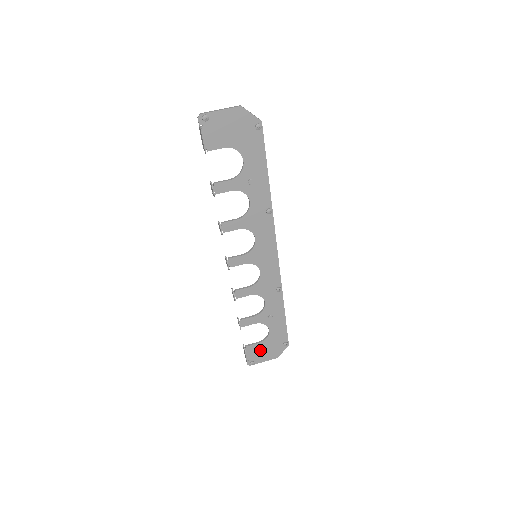
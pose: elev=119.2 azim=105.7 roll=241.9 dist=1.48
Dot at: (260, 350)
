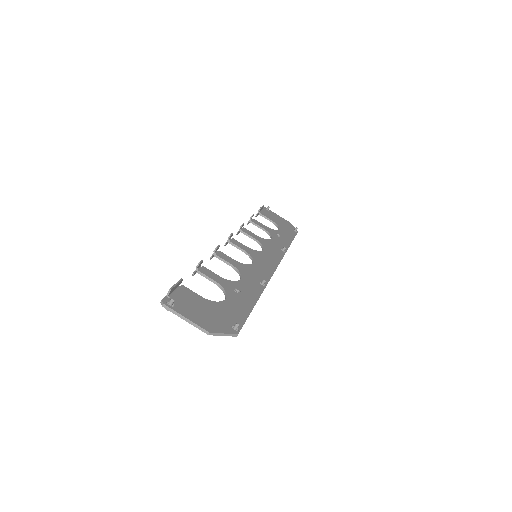
Dot at: occluded
